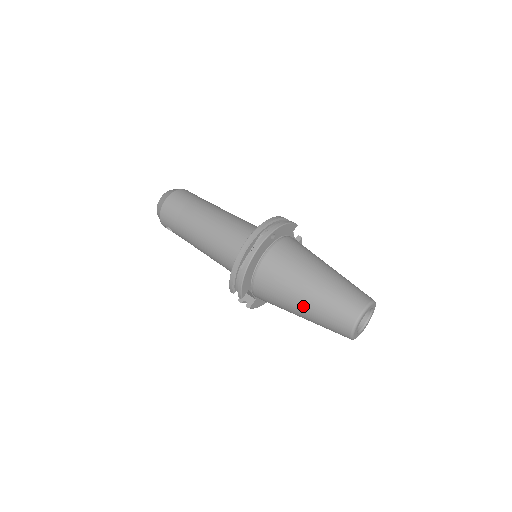
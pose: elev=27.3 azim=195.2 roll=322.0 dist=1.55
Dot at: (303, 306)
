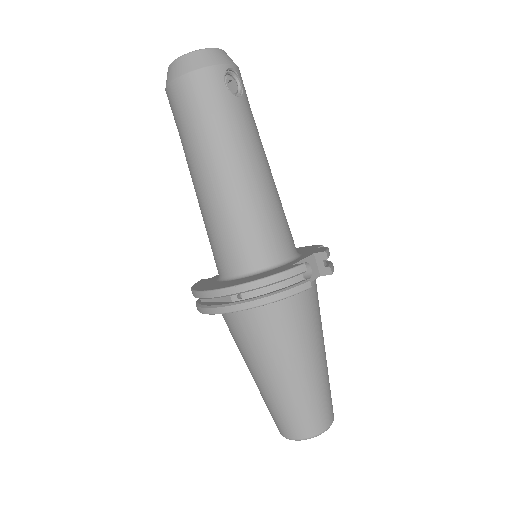
Dot at: occluded
